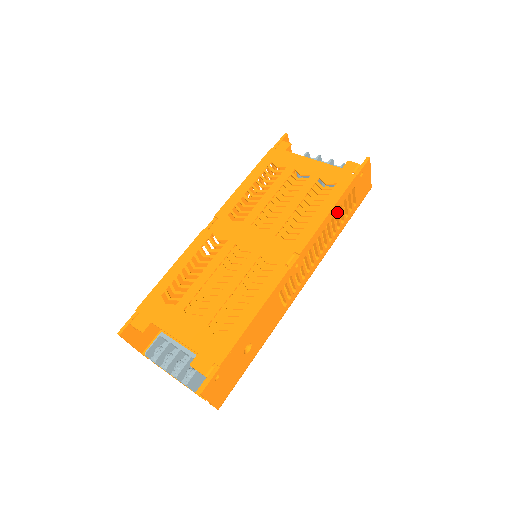
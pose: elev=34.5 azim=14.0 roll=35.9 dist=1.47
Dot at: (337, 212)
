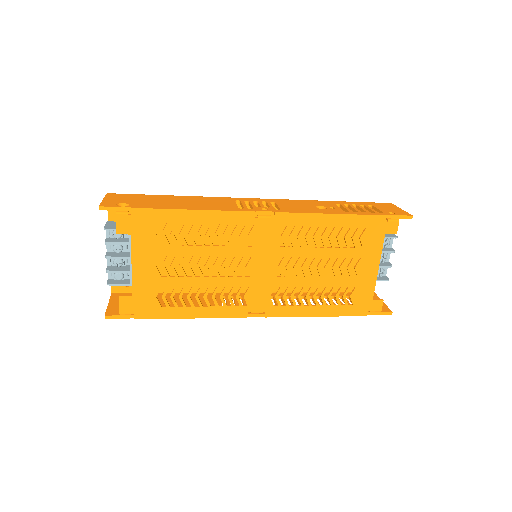
Dot at: occluded
